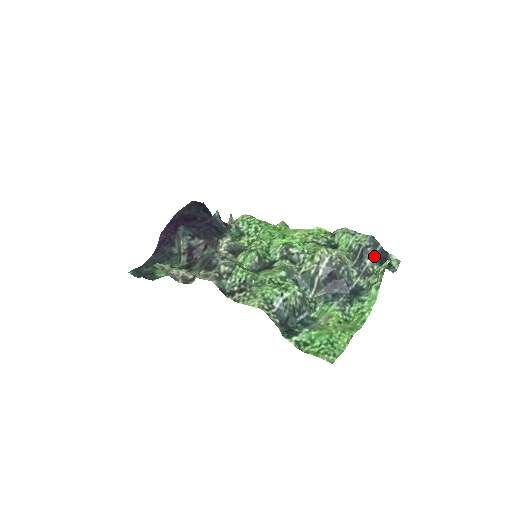
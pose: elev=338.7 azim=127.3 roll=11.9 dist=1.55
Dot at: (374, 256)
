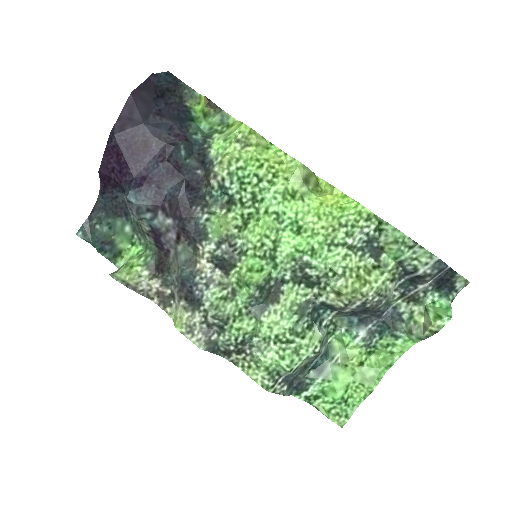
Dot at: (432, 281)
